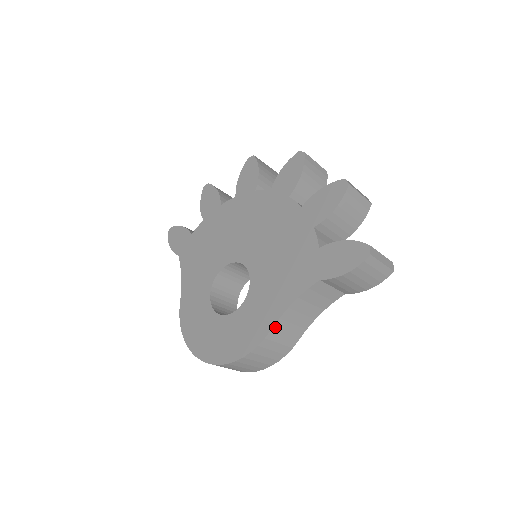
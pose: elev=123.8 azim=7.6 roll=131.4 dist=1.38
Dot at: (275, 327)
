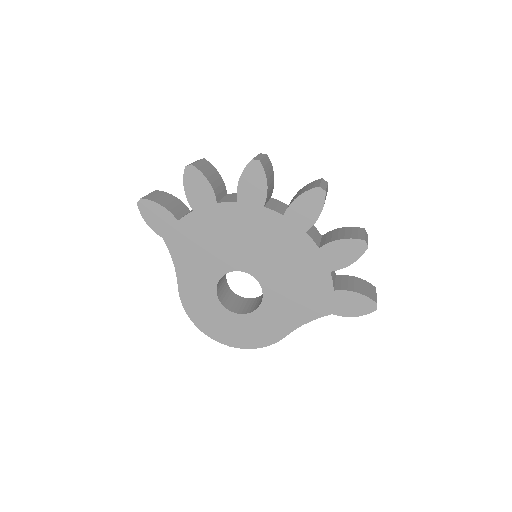
Dot at: (289, 333)
